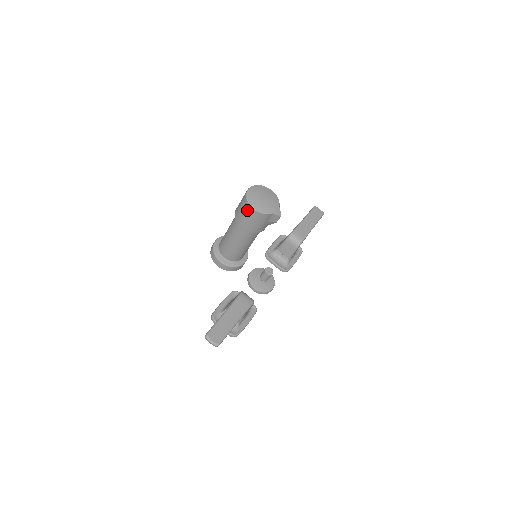
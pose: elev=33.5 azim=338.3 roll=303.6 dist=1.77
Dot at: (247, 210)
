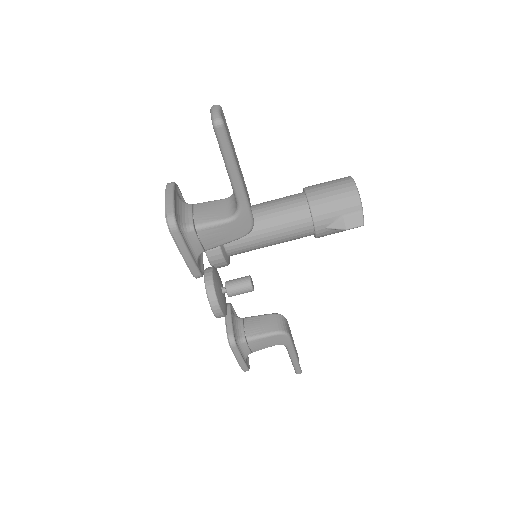
Dot at: (341, 180)
